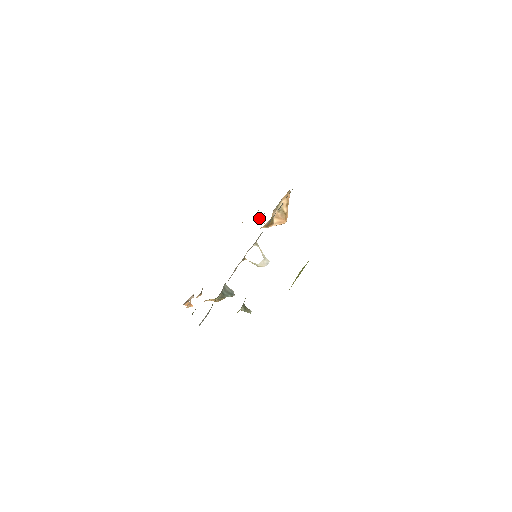
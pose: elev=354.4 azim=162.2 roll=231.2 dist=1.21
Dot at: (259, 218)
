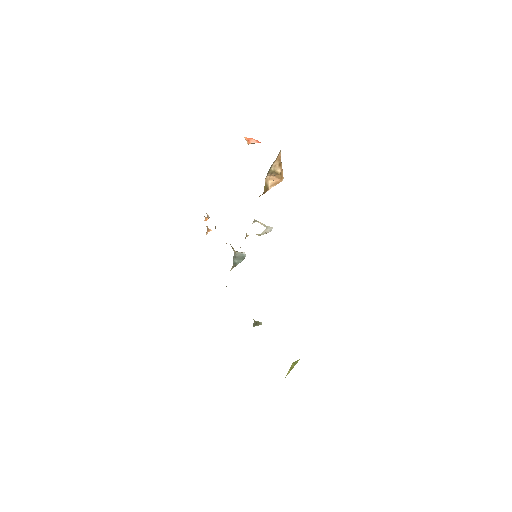
Dot at: (253, 143)
